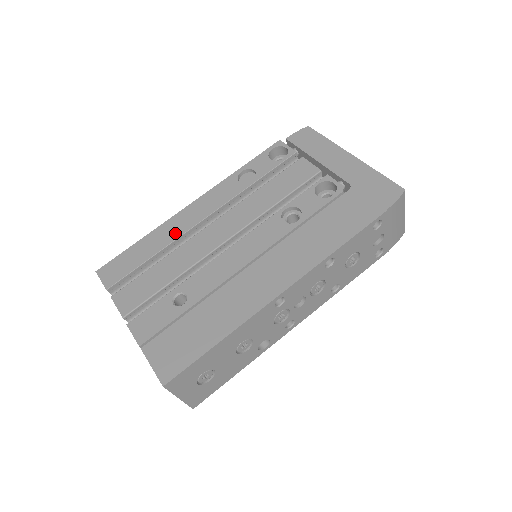
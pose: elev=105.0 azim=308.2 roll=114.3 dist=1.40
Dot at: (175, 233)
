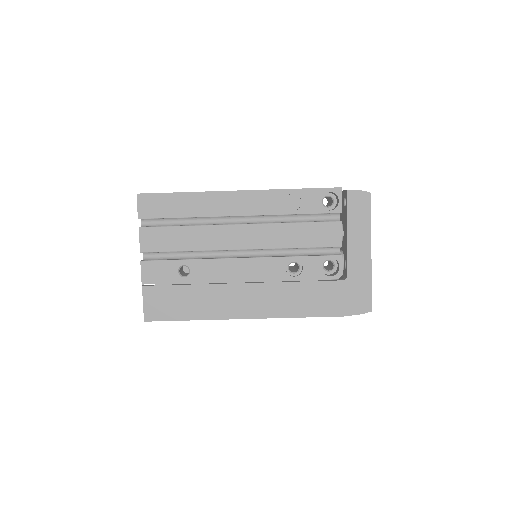
Dot at: (211, 210)
